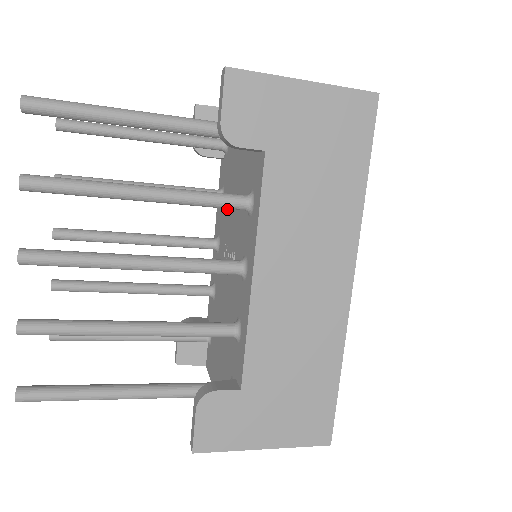
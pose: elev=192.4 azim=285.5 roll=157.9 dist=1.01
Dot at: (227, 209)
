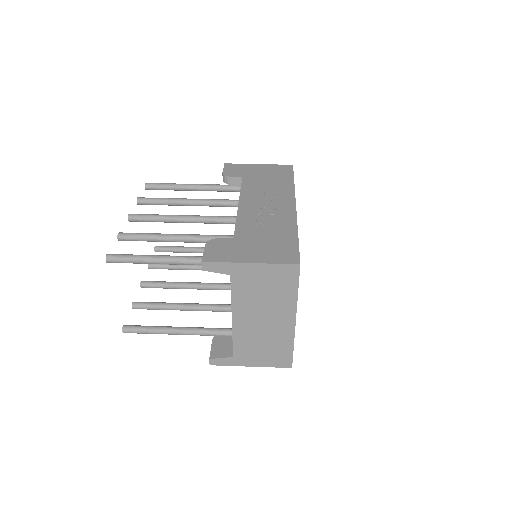
Dot at: occluded
